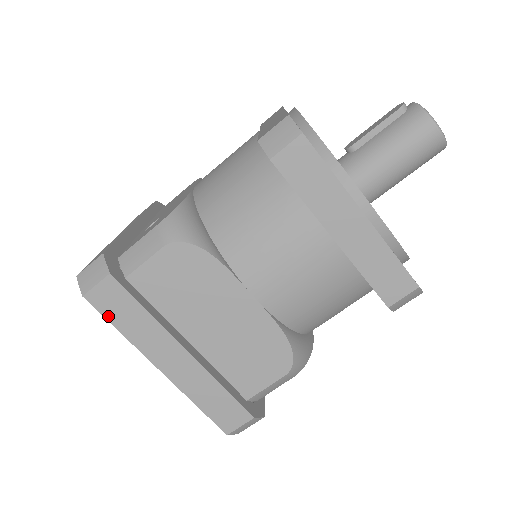
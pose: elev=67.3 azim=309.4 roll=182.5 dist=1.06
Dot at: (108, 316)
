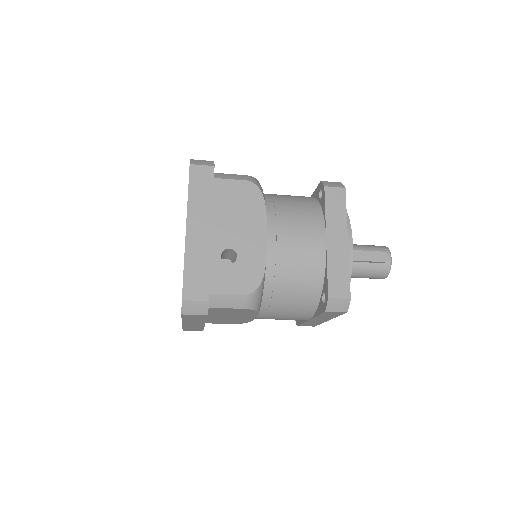
Dot at: (184, 317)
